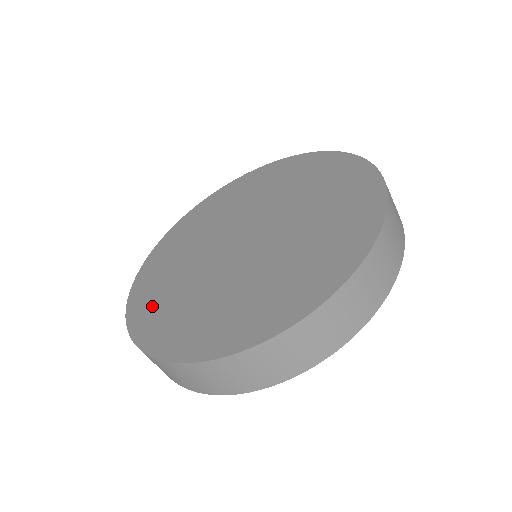
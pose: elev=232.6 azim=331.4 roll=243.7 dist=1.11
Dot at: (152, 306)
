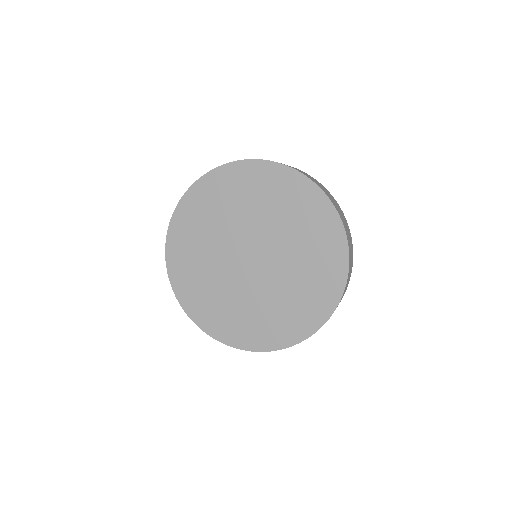
Dot at: (185, 236)
